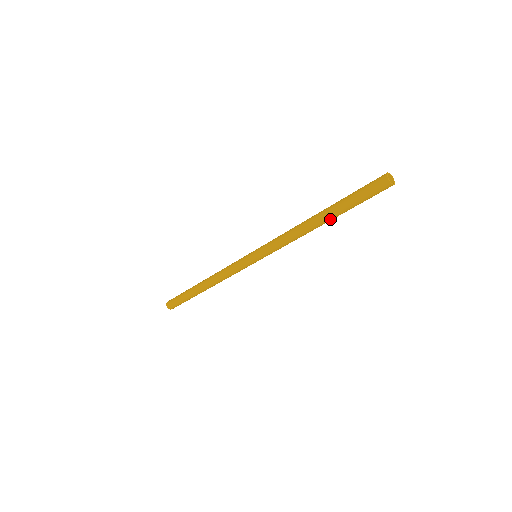
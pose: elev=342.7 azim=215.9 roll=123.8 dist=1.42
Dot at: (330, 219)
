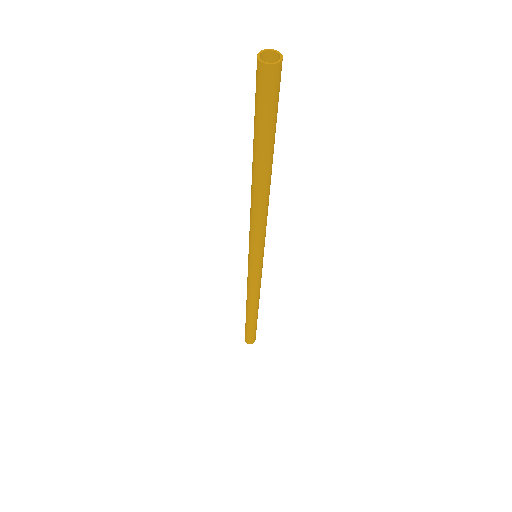
Dot at: (258, 167)
